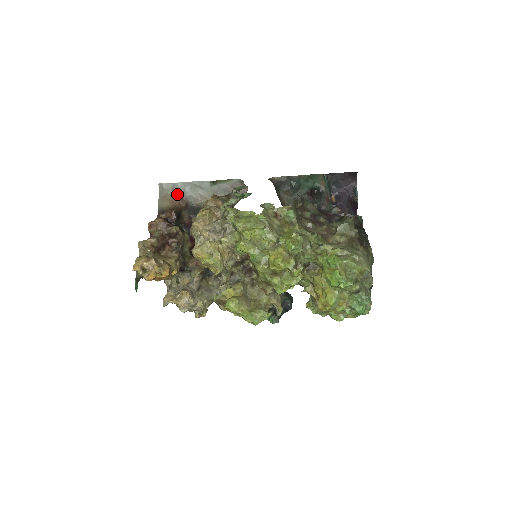
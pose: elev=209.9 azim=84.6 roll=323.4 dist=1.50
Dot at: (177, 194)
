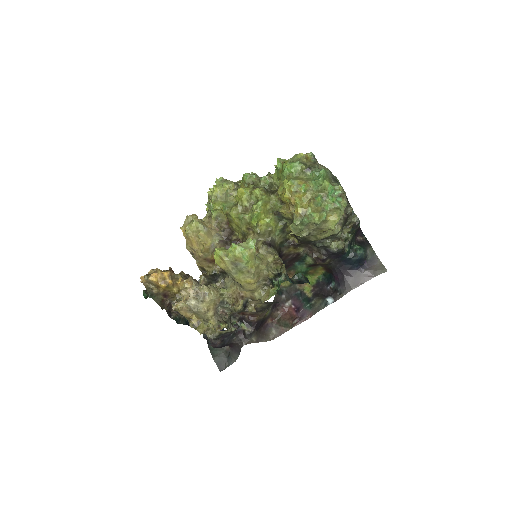
Dot at: occluded
